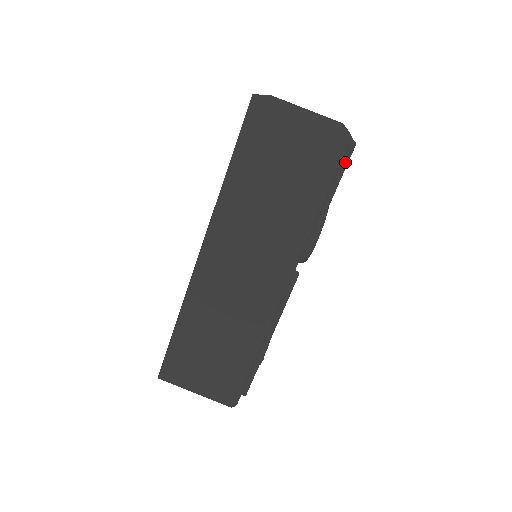
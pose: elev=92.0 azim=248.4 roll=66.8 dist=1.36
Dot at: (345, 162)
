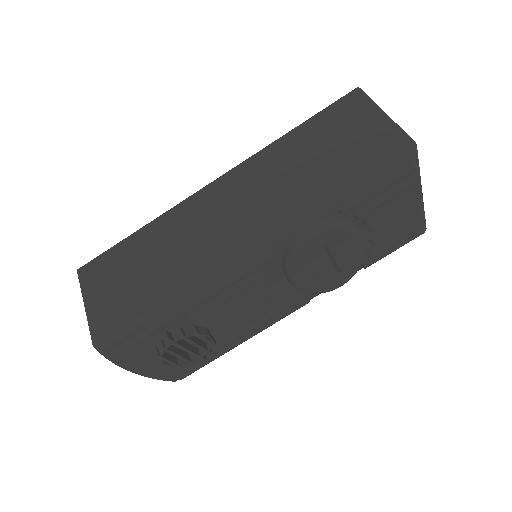
Dot at: (396, 175)
